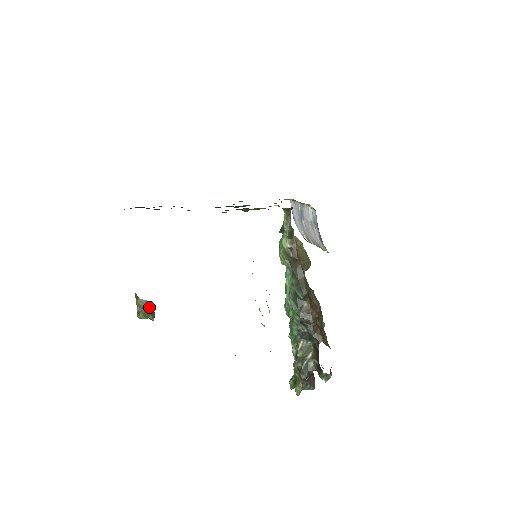
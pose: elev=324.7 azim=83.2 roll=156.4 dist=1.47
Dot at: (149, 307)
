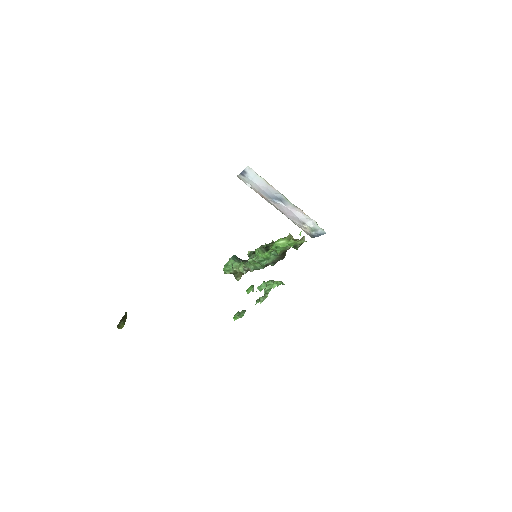
Dot at: (125, 315)
